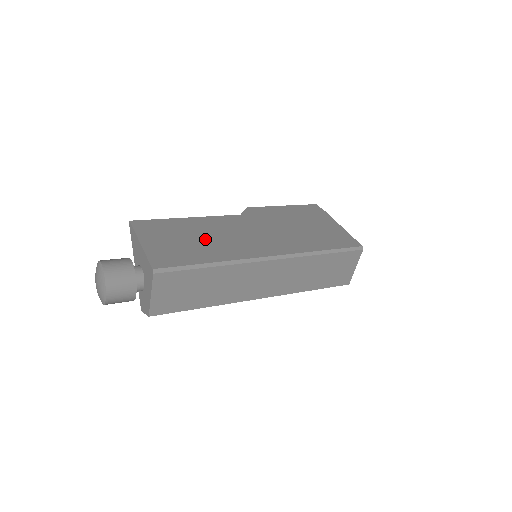
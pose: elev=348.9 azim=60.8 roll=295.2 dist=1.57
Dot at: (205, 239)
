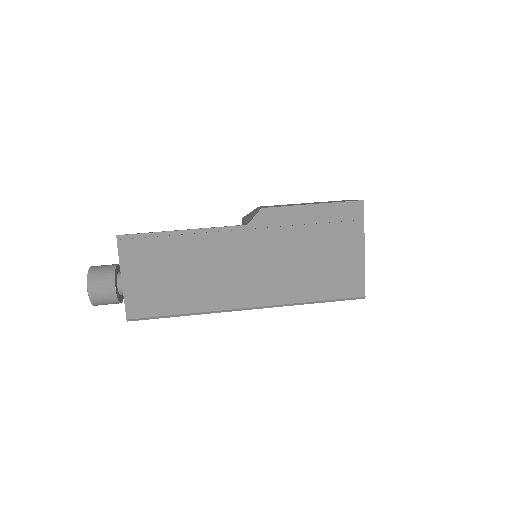
Dot at: (189, 275)
